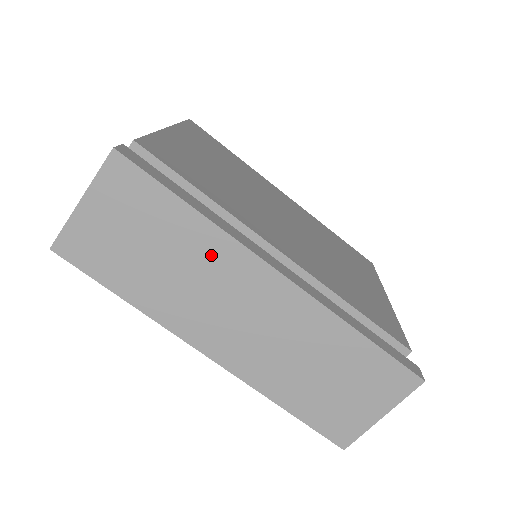
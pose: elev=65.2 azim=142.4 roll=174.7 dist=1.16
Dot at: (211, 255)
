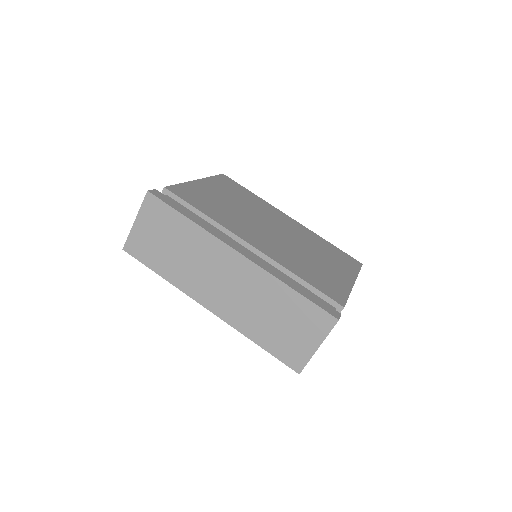
Dot at: (201, 245)
